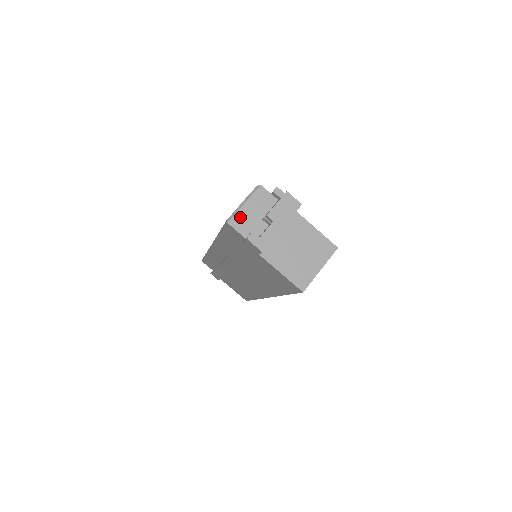
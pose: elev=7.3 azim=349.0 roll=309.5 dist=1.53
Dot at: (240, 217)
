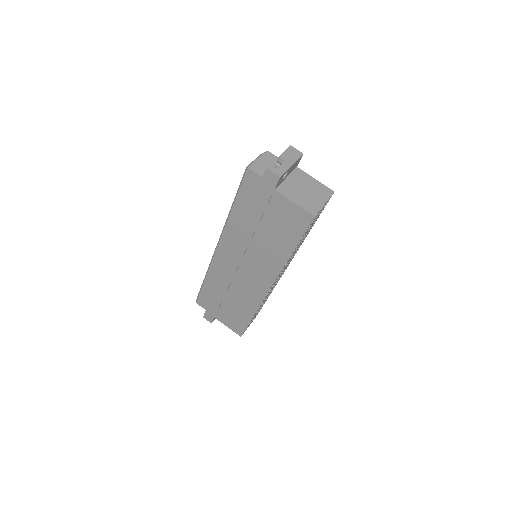
Dot at: (256, 165)
